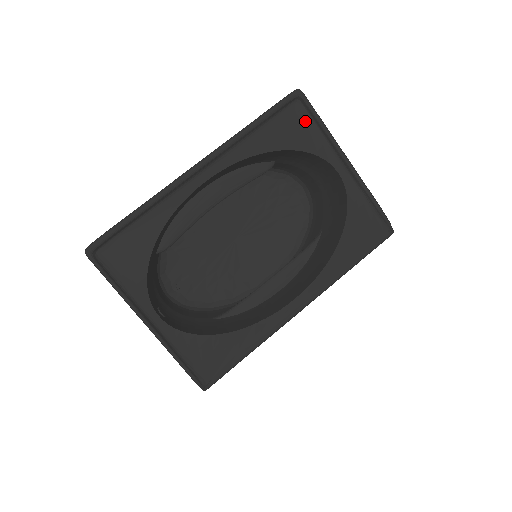
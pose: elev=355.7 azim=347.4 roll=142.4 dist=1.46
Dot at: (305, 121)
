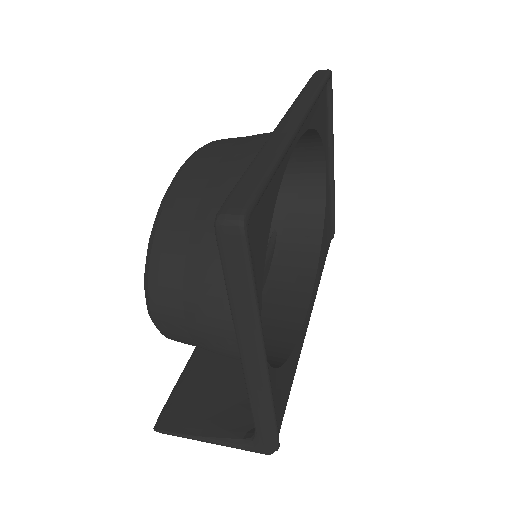
Dot at: (325, 107)
